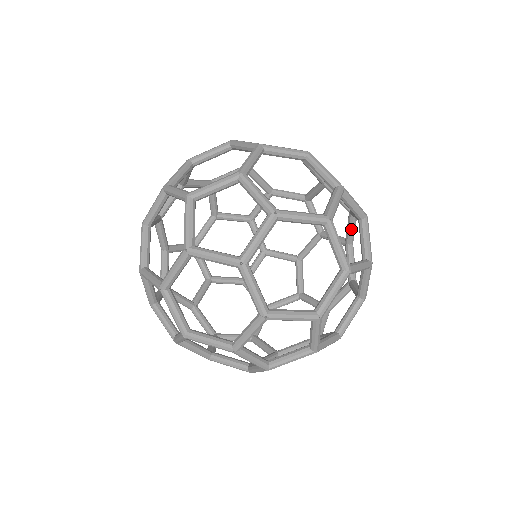
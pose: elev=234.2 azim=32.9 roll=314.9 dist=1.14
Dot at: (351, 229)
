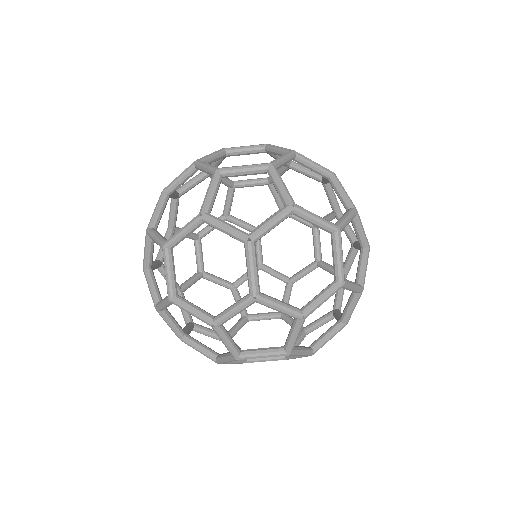
Dot at: (278, 196)
